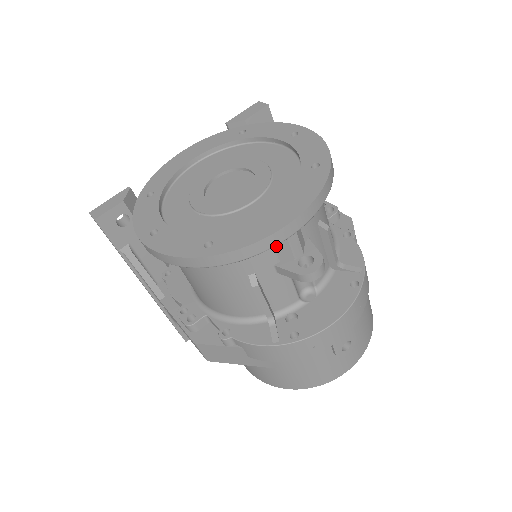
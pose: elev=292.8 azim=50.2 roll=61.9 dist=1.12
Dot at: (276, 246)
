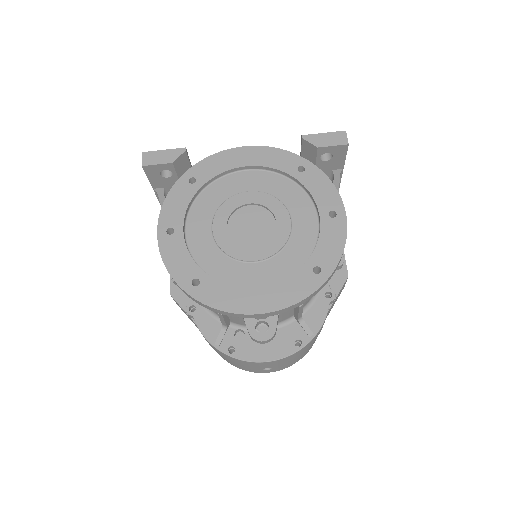
Dot at: occluded
